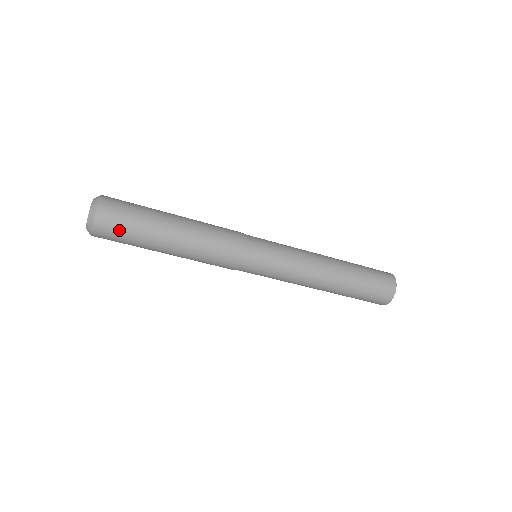
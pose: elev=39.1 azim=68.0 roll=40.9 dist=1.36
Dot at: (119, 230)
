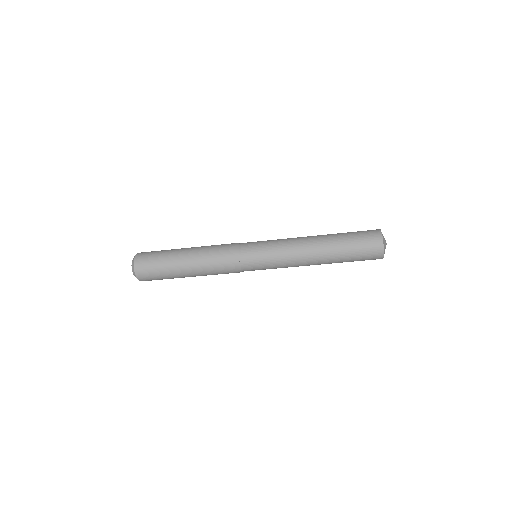
Dot at: occluded
